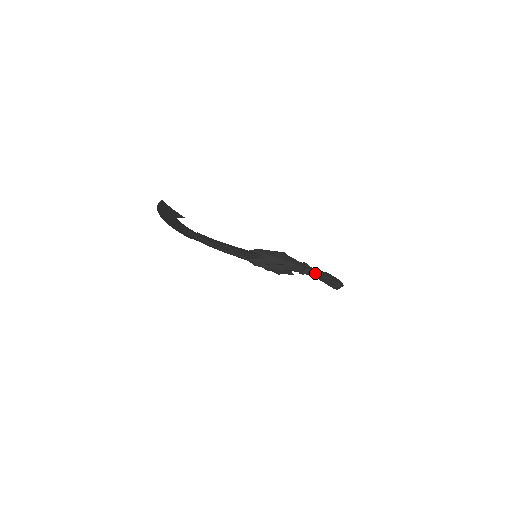
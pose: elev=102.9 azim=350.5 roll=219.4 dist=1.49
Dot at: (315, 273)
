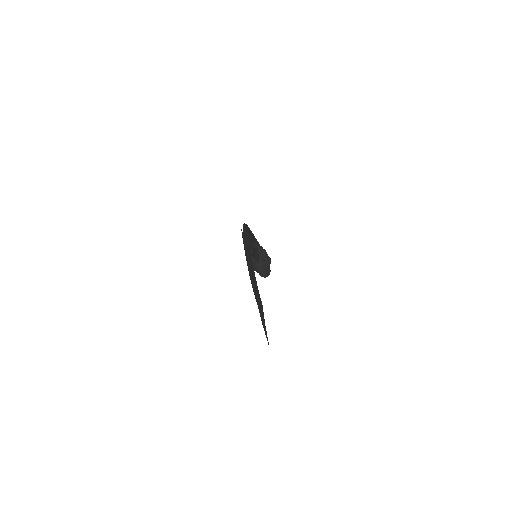
Dot at: occluded
